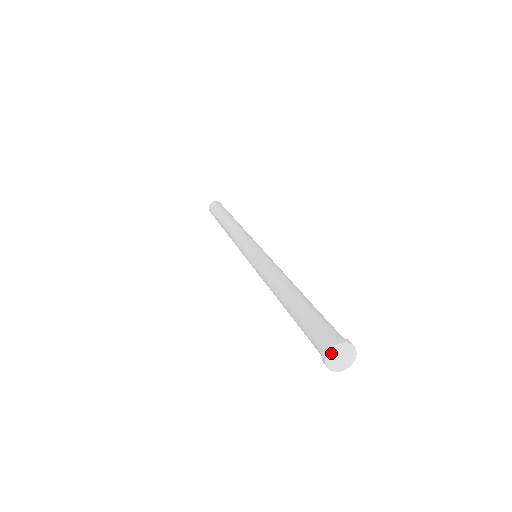
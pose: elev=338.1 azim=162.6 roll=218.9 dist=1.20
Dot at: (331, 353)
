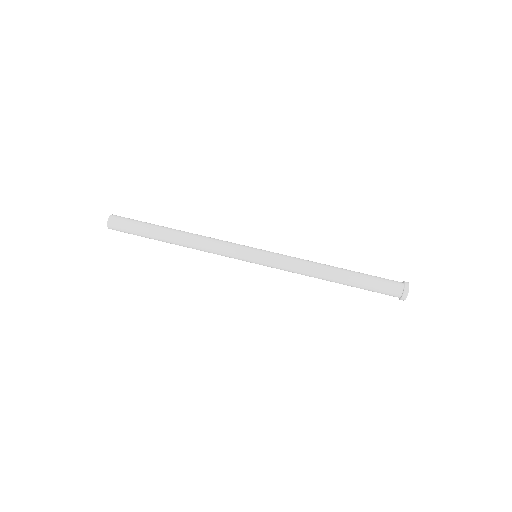
Dot at: occluded
